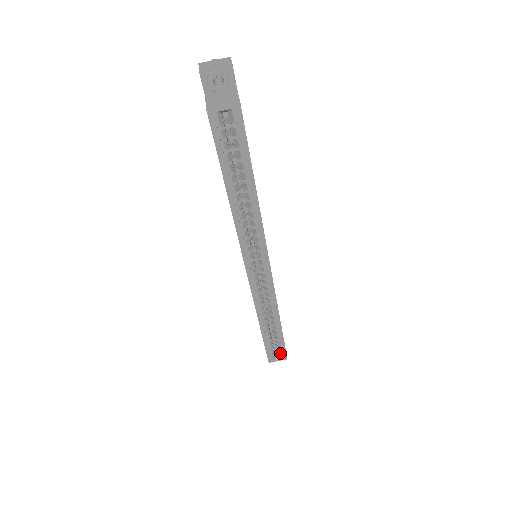
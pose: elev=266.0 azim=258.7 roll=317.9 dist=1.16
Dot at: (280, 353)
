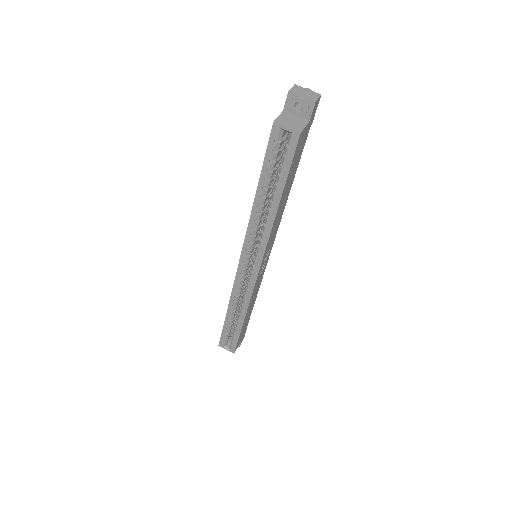
Dot at: (231, 344)
